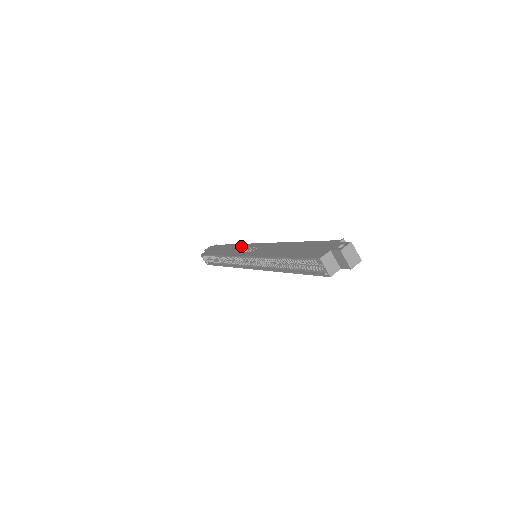
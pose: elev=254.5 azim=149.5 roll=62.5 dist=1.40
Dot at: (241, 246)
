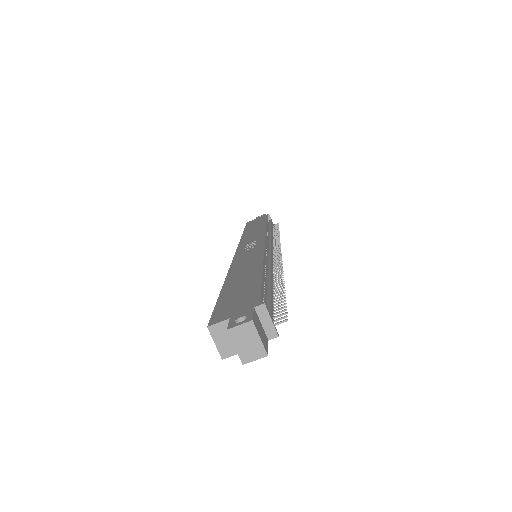
Dot at: (259, 233)
